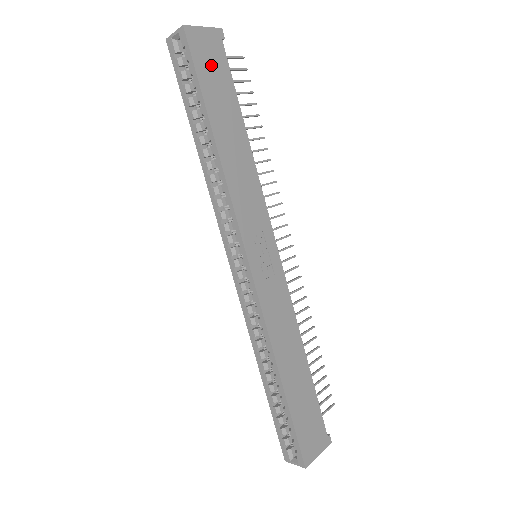
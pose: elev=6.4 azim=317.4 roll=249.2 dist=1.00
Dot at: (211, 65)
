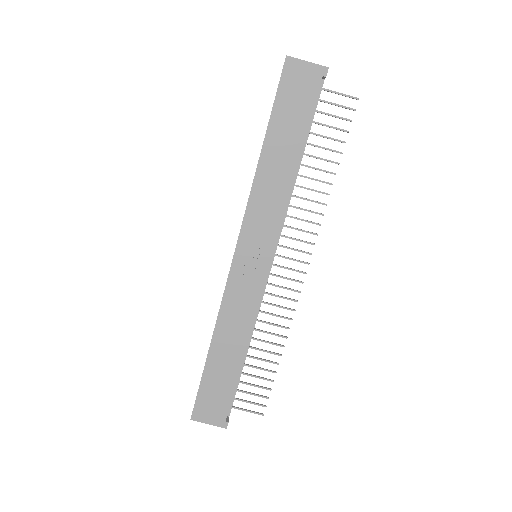
Dot at: (296, 94)
